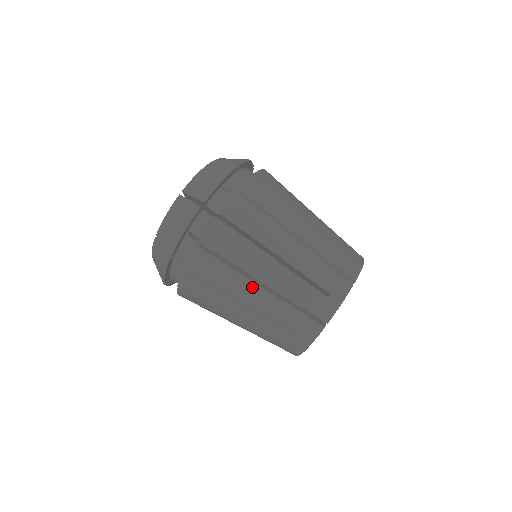
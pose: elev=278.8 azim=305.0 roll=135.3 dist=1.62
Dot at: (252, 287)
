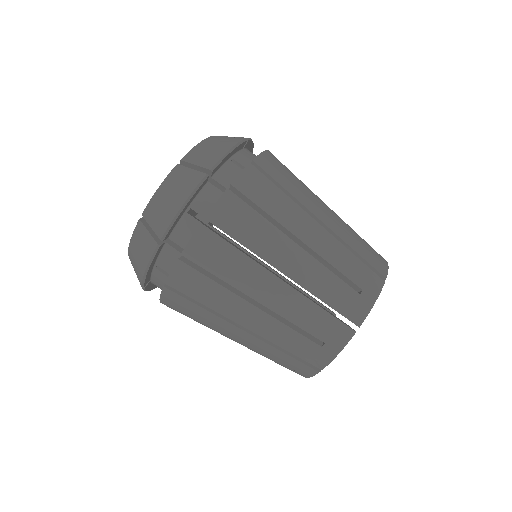
Dot at: (269, 279)
